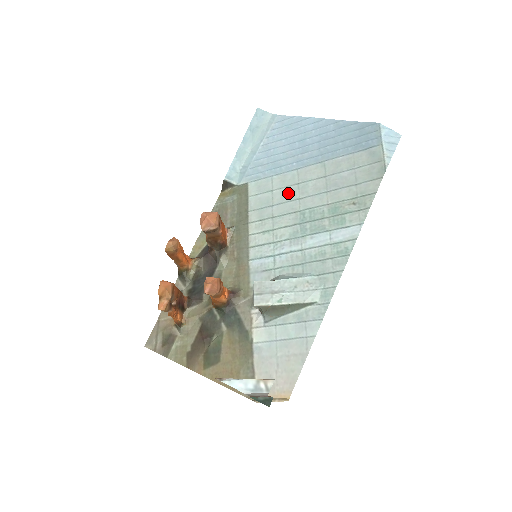
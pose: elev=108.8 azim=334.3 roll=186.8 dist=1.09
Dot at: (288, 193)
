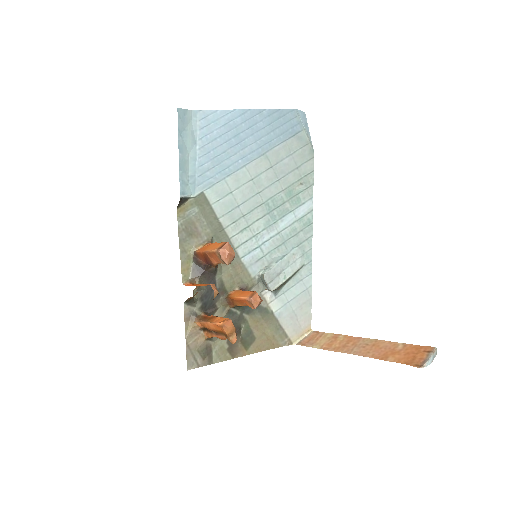
Dot at: (247, 191)
